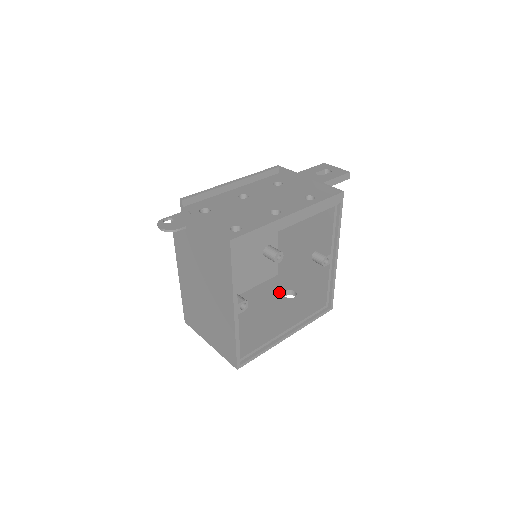
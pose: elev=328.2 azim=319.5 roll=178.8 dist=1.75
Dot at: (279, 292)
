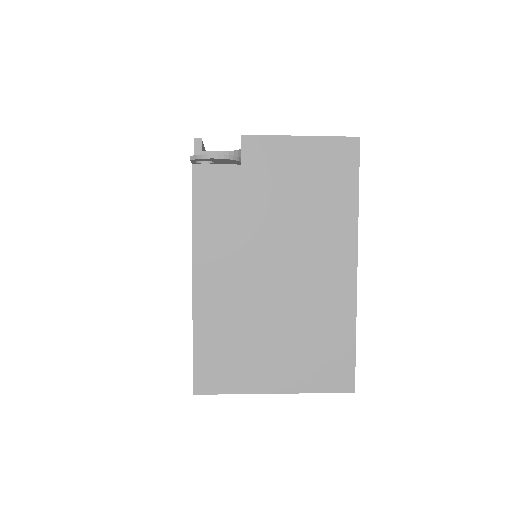
Dot at: occluded
